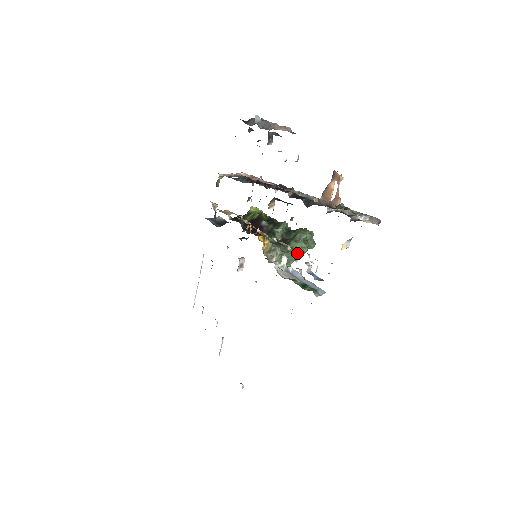
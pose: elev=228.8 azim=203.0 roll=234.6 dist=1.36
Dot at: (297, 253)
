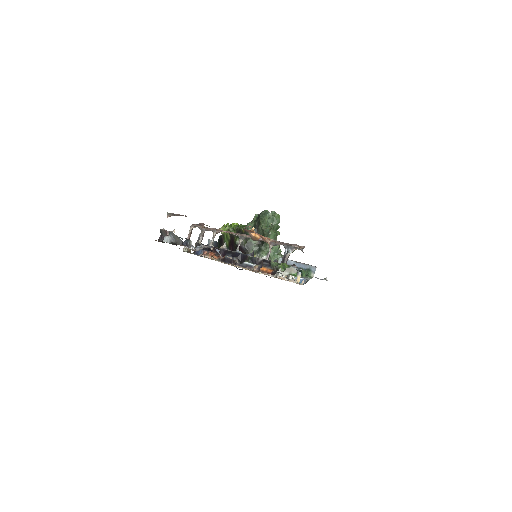
Dot at: occluded
